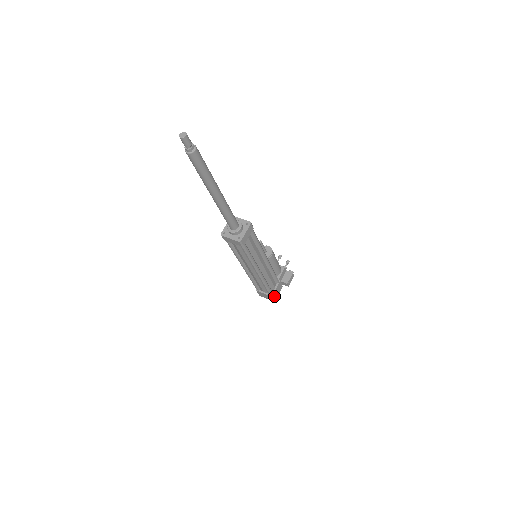
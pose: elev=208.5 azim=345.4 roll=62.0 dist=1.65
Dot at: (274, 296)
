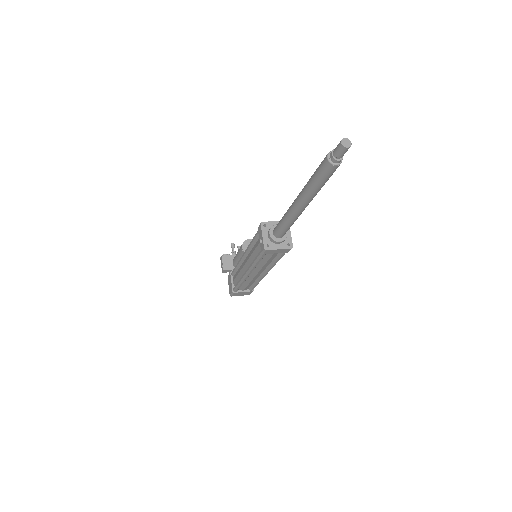
Dot at: occluded
